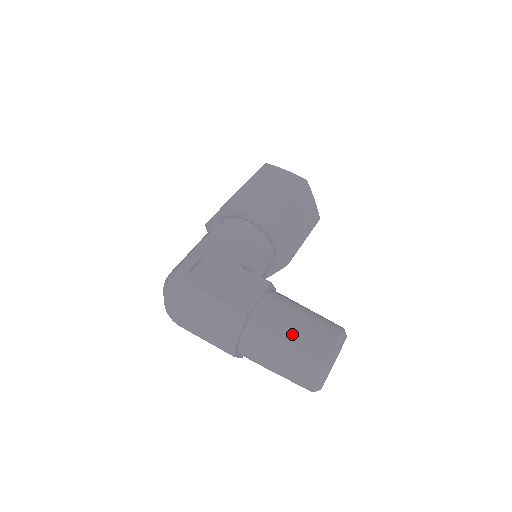
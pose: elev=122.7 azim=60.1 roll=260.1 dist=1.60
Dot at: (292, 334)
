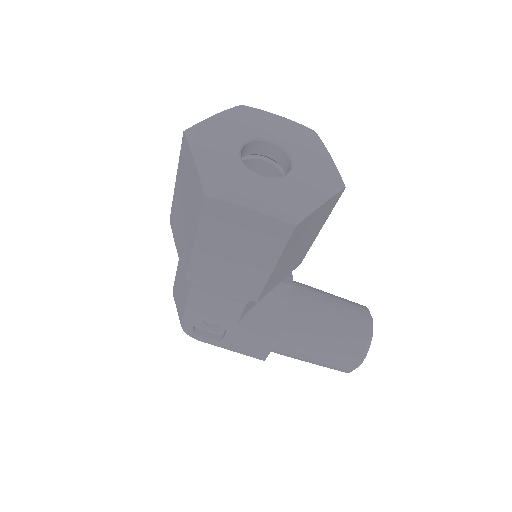
Dot at: occluded
